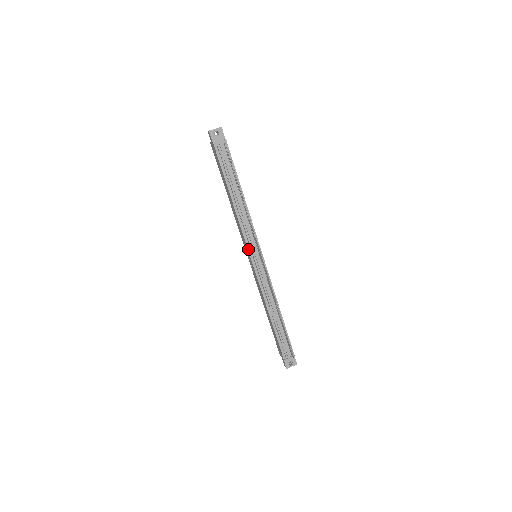
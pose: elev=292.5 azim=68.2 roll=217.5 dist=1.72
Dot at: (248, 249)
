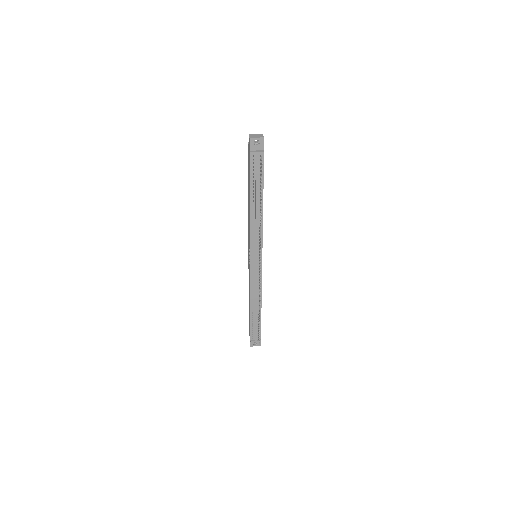
Dot at: (250, 251)
